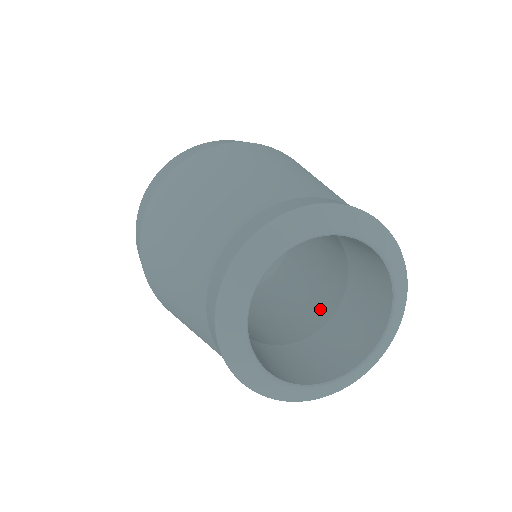
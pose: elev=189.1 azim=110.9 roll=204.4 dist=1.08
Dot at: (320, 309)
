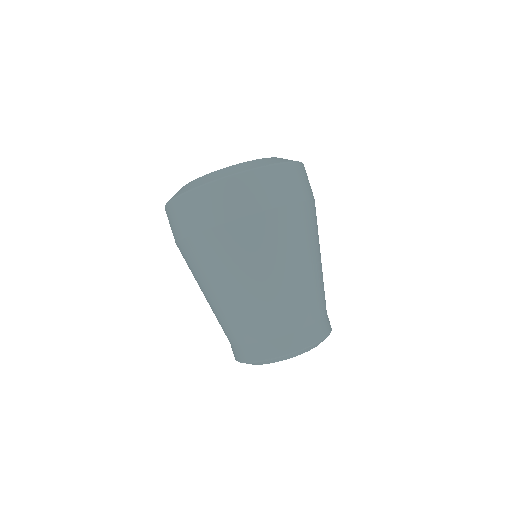
Dot at: occluded
